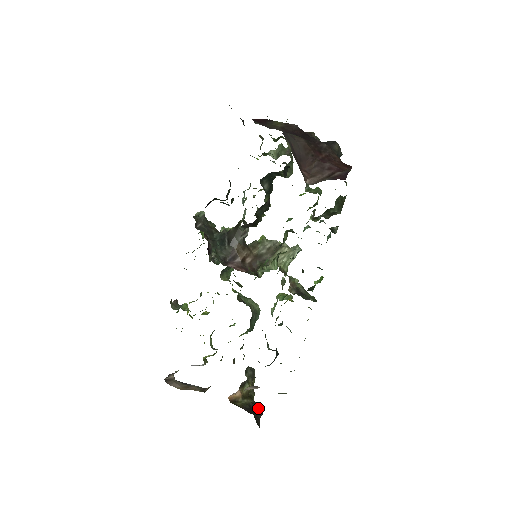
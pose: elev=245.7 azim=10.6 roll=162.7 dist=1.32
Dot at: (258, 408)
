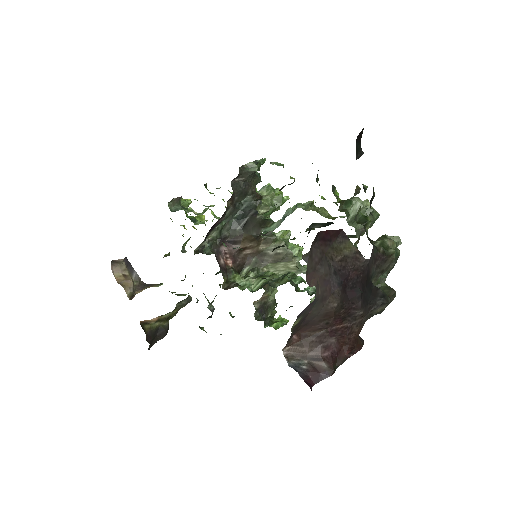
Dot at: (163, 333)
